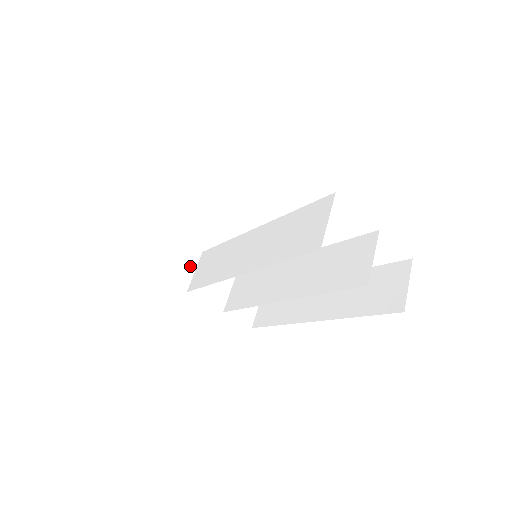
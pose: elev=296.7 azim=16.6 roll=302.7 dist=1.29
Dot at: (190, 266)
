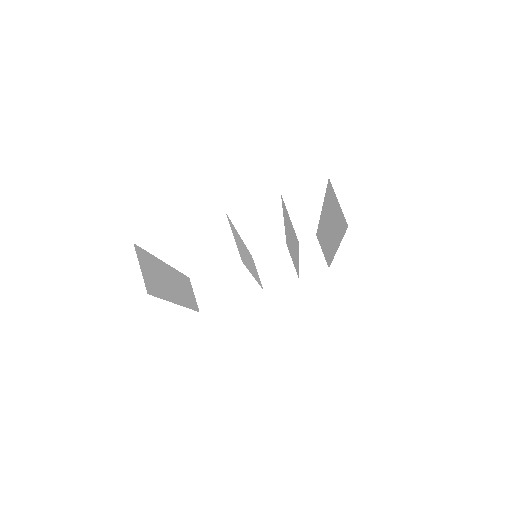
Dot at: occluded
